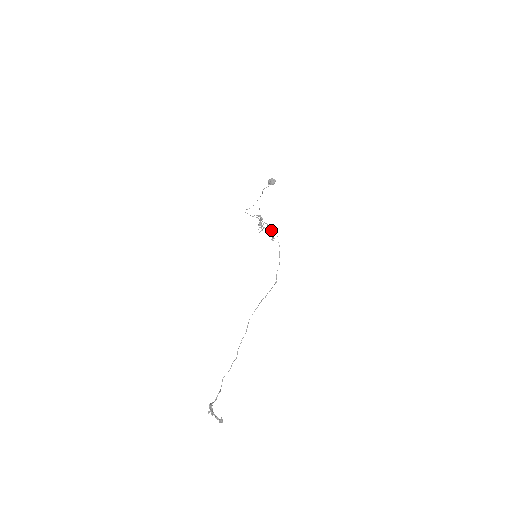
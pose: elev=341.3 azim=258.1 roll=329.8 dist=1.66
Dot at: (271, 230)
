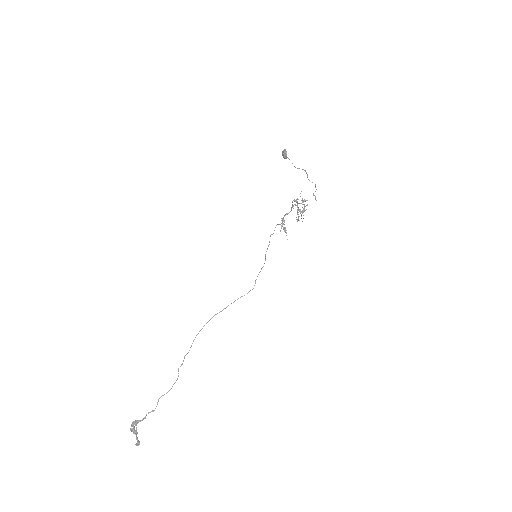
Dot at: occluded
